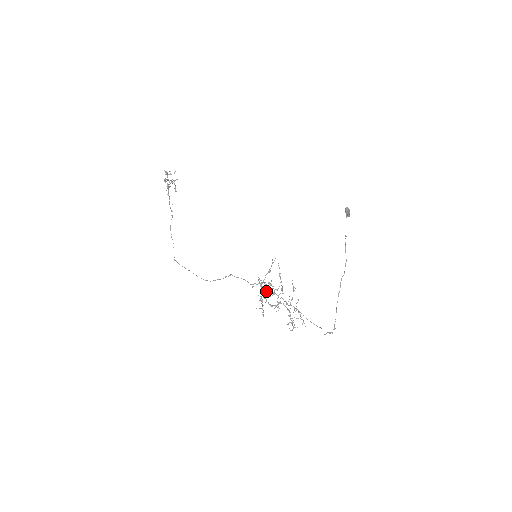
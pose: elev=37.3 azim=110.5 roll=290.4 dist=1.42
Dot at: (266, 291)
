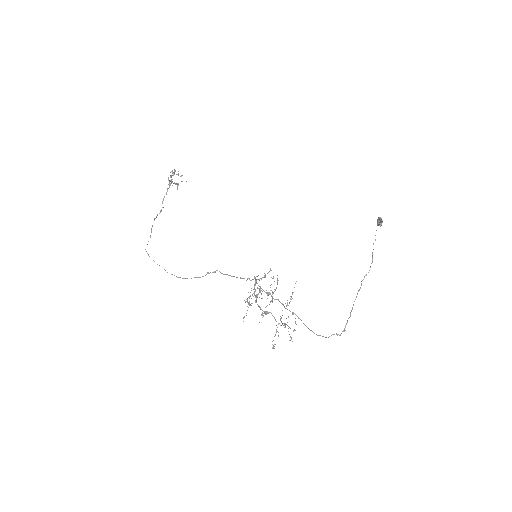
Dot at: (256, 294)
